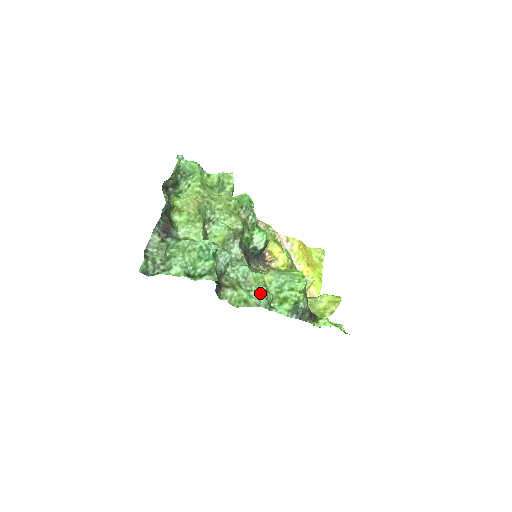
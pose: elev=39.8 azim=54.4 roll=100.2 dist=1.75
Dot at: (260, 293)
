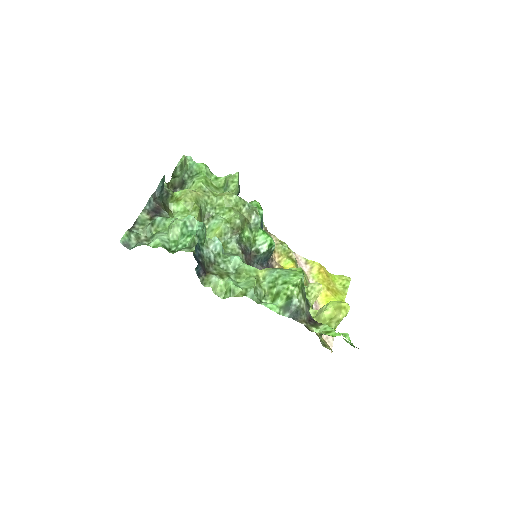
Dot at: (249, 284)
